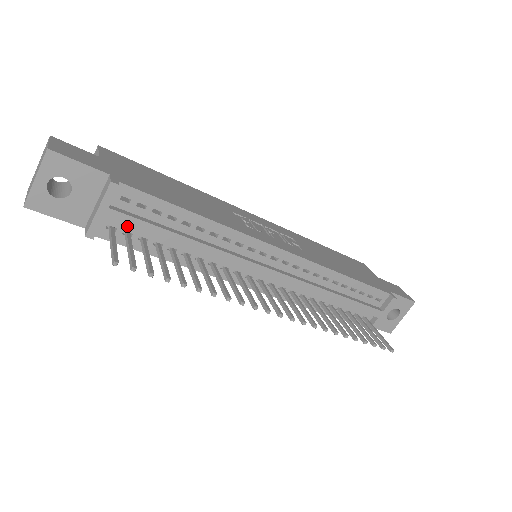
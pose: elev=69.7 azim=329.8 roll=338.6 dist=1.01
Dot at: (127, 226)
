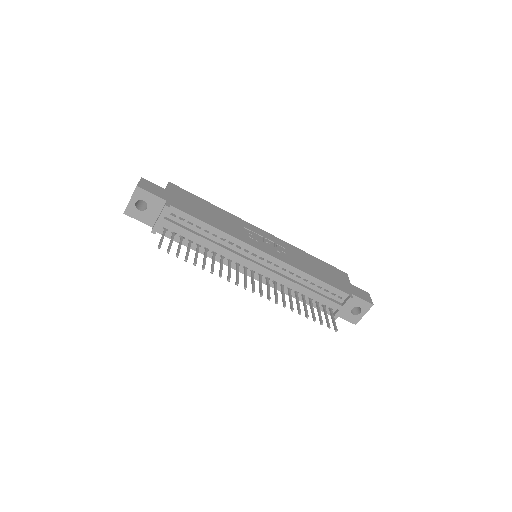
Dot at: (173, 229)
